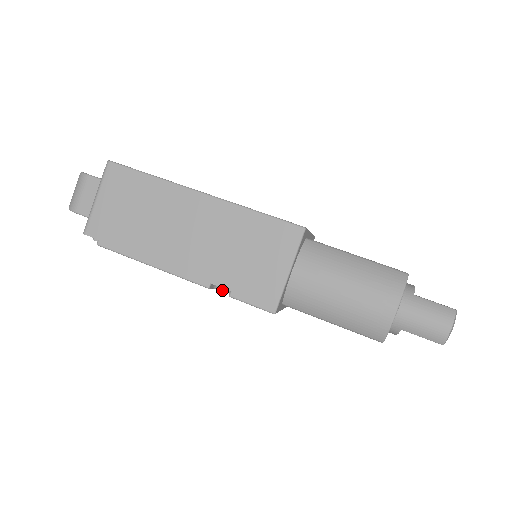
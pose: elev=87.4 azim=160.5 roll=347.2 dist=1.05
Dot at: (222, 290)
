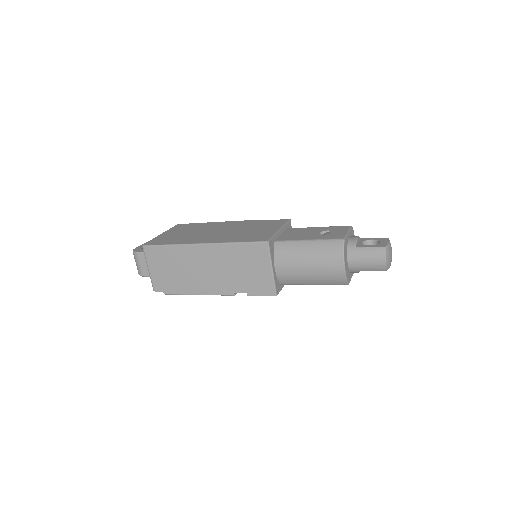
Dot at: occluded
